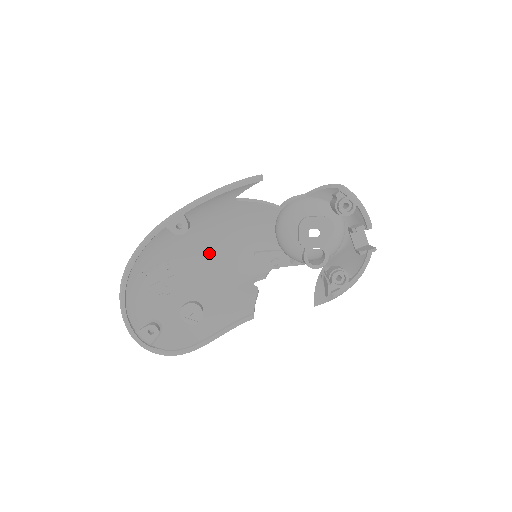
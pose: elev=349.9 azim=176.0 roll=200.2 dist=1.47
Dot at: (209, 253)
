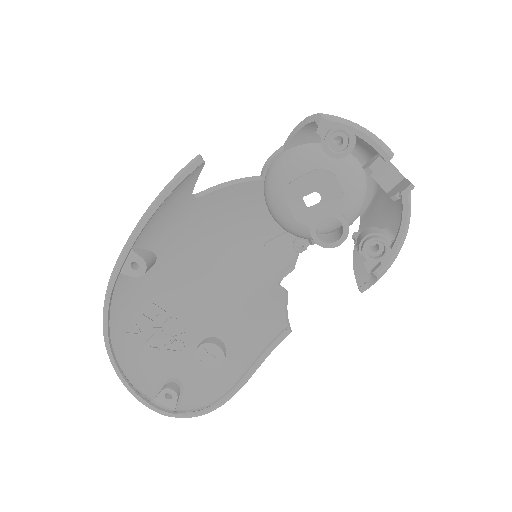
Dot at: (203, 272)
